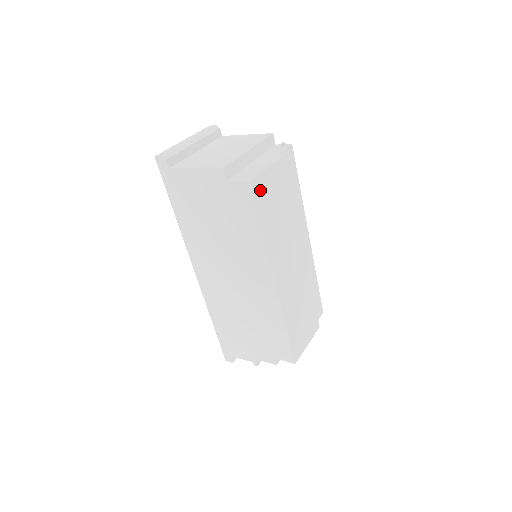
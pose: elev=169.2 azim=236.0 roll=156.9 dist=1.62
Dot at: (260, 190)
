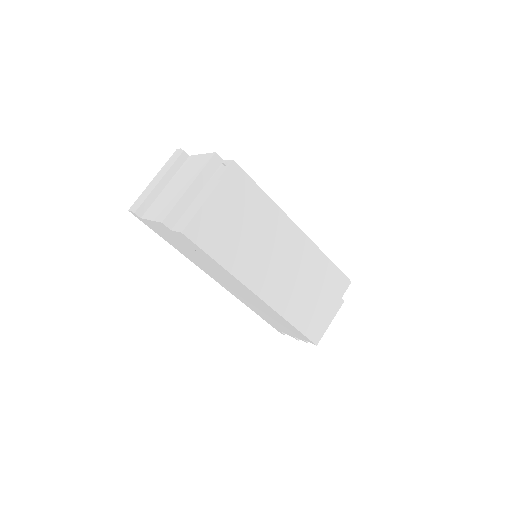
Dot at: (198, 232)
